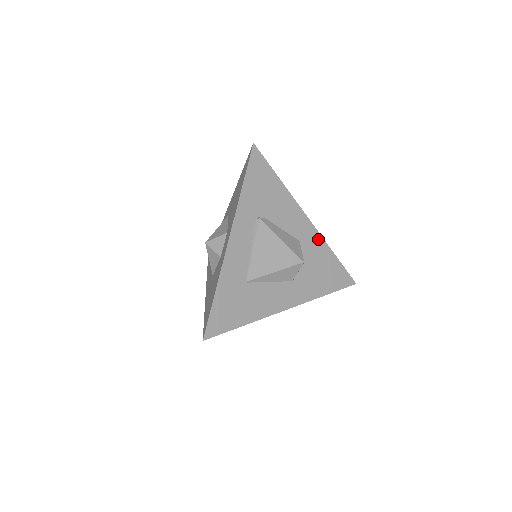
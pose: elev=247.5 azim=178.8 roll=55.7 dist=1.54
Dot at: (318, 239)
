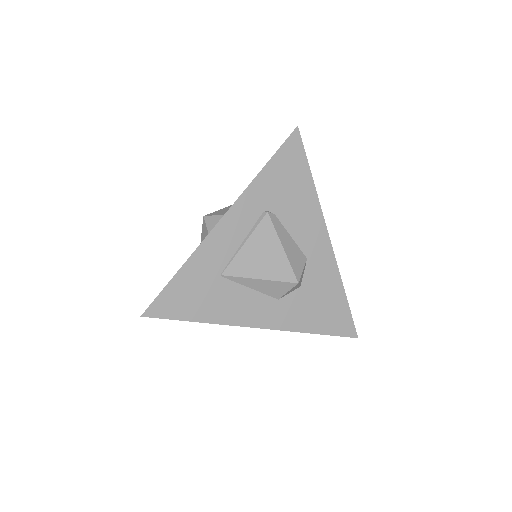
Dot at: (332, 266)
